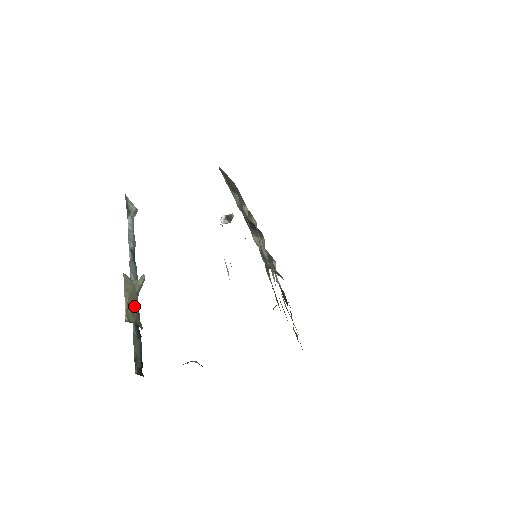
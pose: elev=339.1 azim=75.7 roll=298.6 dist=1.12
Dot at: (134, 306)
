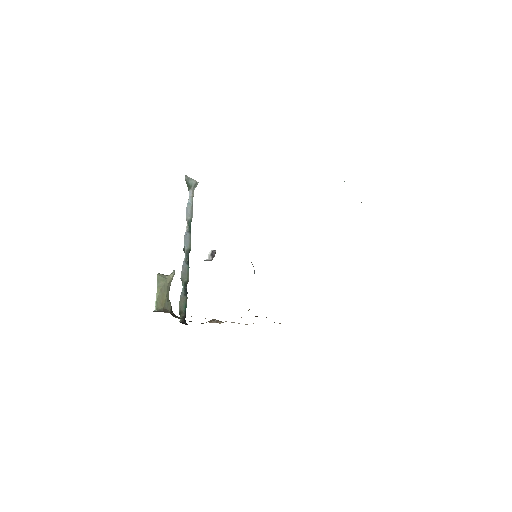
Dot at: (164, 296)
